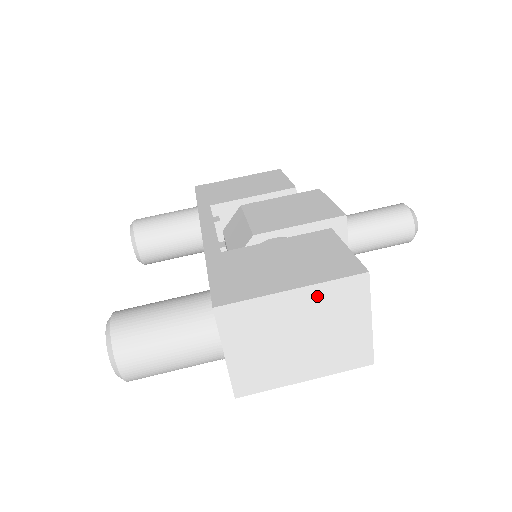
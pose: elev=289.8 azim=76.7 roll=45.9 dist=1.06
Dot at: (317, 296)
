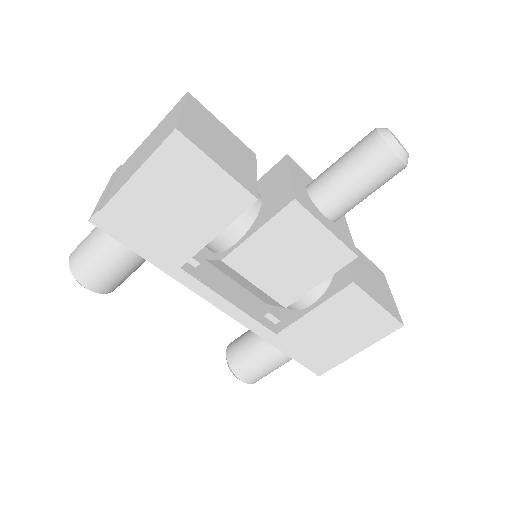
Dot at: occluded
